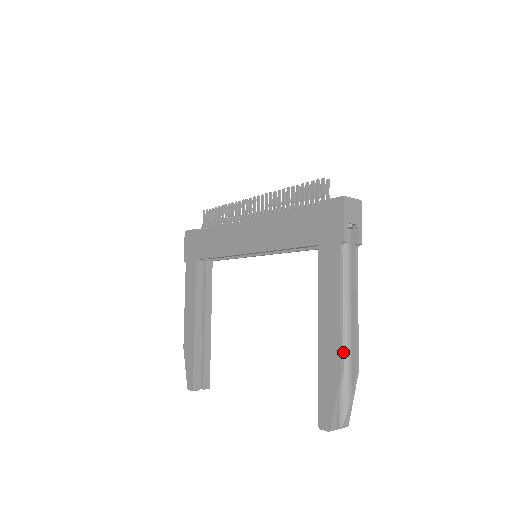
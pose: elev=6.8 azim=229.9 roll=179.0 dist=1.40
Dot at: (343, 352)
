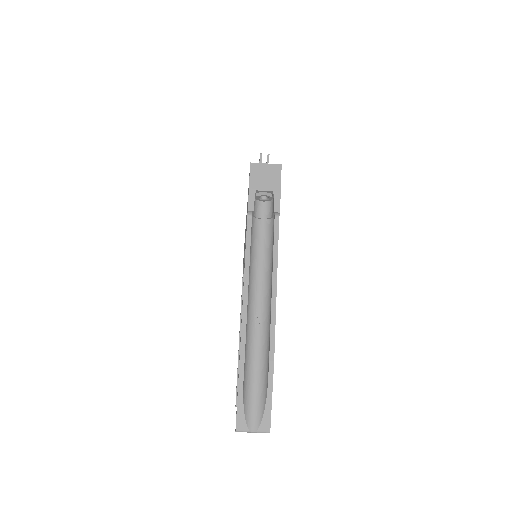
Dot at: (263, 339)
